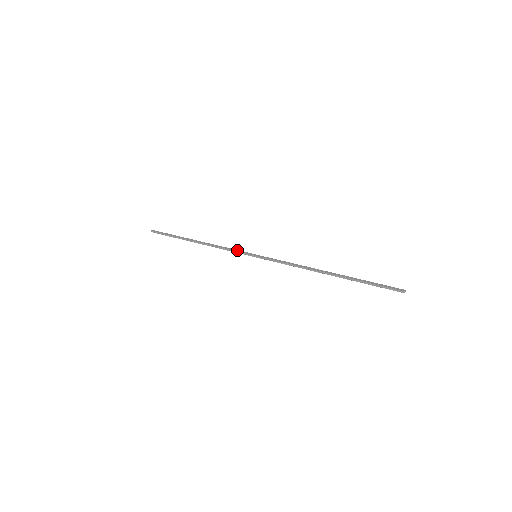
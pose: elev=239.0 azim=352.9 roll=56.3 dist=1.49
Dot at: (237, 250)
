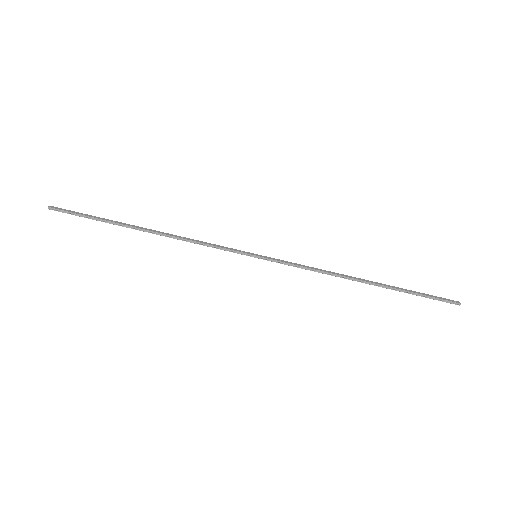
Dot at: occluded
